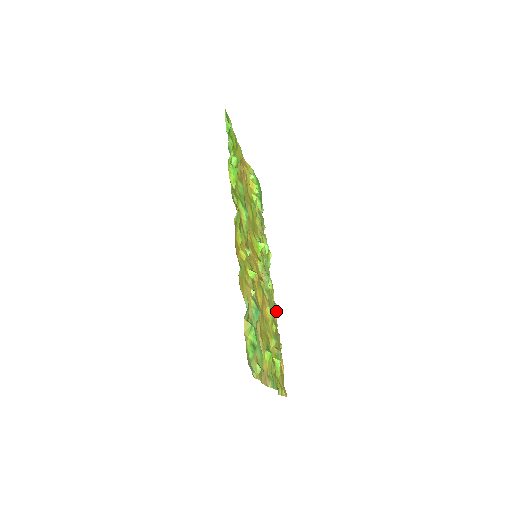
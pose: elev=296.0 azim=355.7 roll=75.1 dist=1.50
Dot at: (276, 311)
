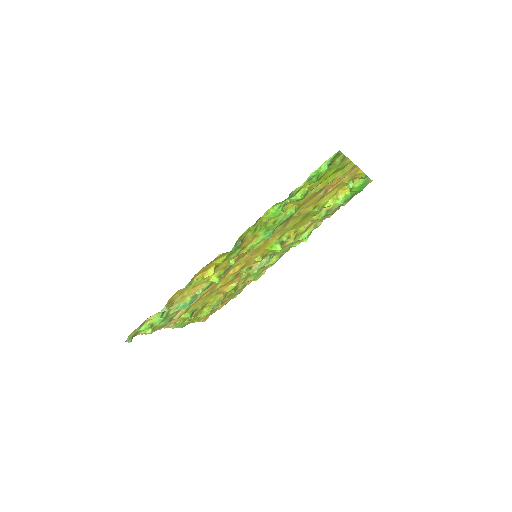
Dot at: (257, 278)
